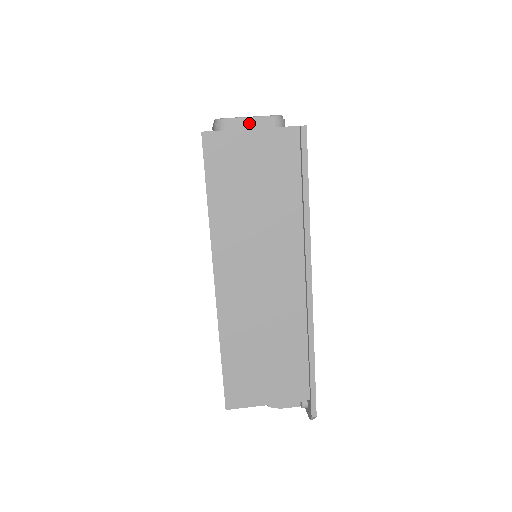
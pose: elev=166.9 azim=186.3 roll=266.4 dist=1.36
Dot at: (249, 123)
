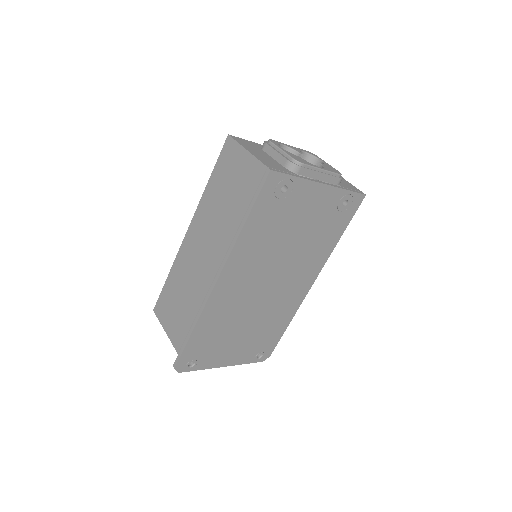
Dot at: (275, 152)
